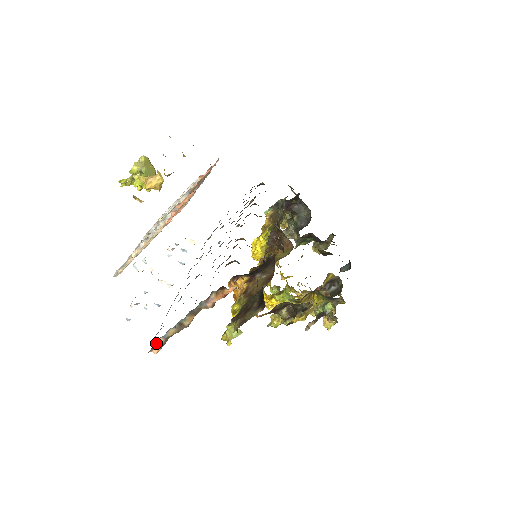
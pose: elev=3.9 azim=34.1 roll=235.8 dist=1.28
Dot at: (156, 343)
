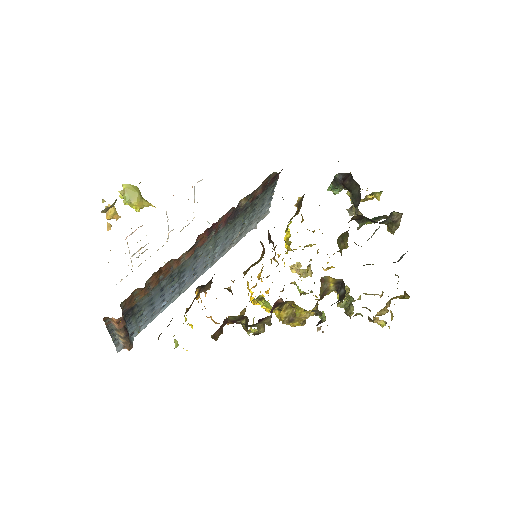
Dot at: (122, 344)
